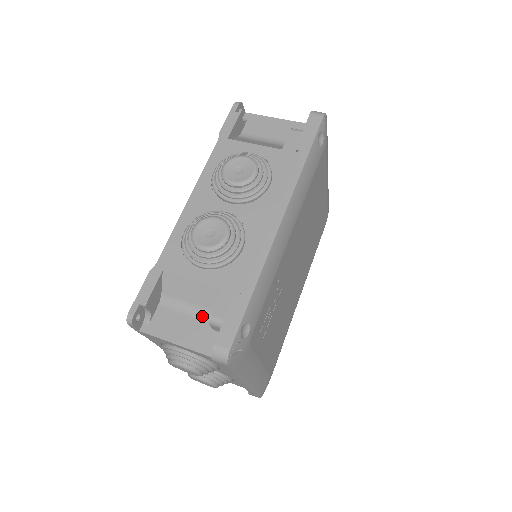
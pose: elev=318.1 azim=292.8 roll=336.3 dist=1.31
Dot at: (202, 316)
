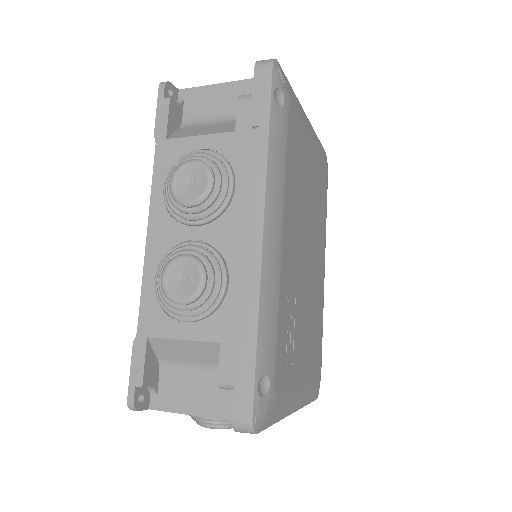
Dot at: (211, 374)
